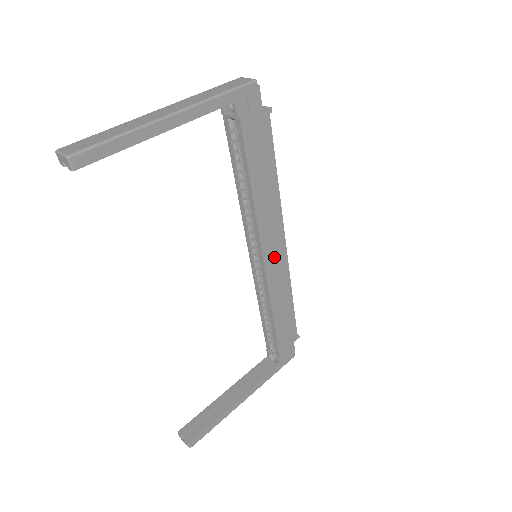
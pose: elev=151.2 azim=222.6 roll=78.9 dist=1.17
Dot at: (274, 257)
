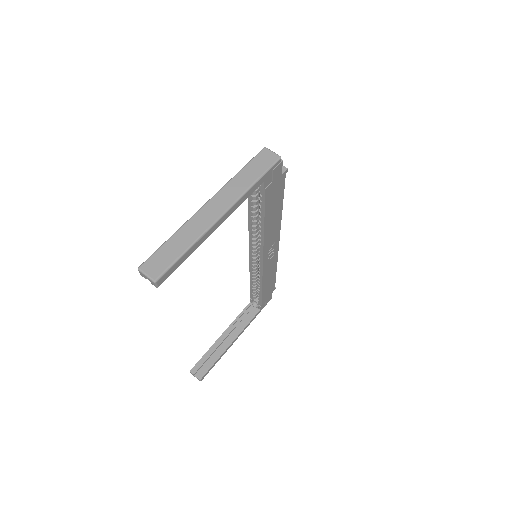
Dot at: (270, 255)
